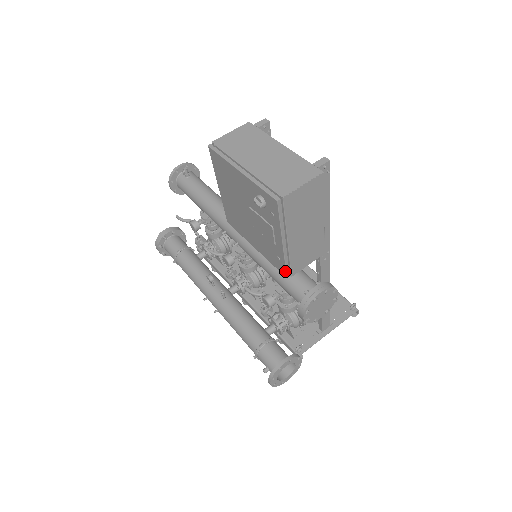
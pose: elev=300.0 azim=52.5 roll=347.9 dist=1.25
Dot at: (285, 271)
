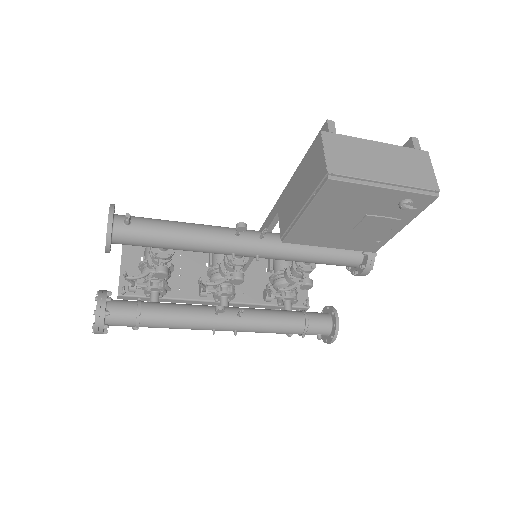
Dot at: (379, 248)
